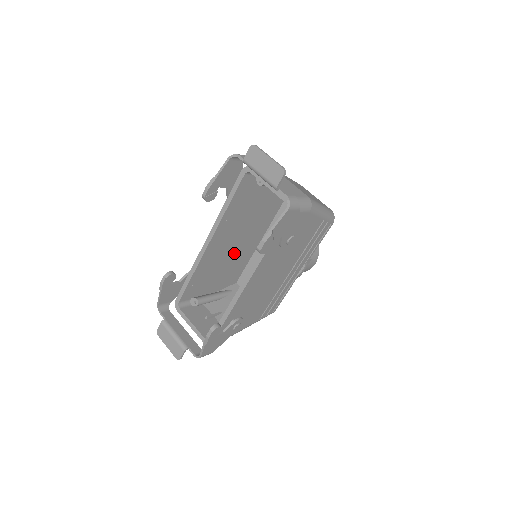
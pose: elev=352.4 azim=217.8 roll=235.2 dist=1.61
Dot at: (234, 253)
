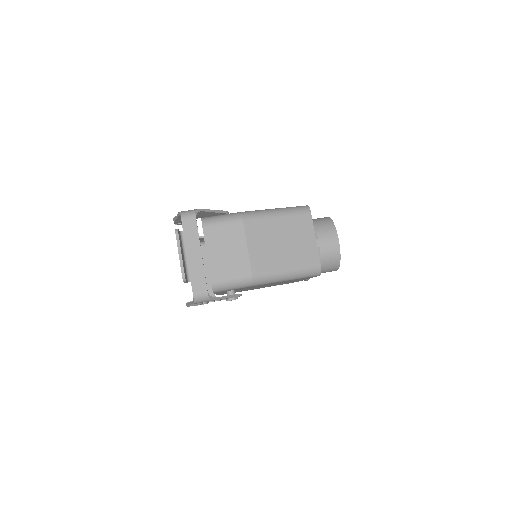
Dot at: occluded
